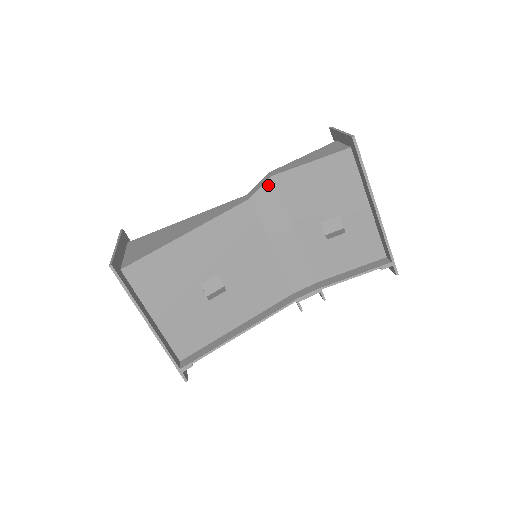
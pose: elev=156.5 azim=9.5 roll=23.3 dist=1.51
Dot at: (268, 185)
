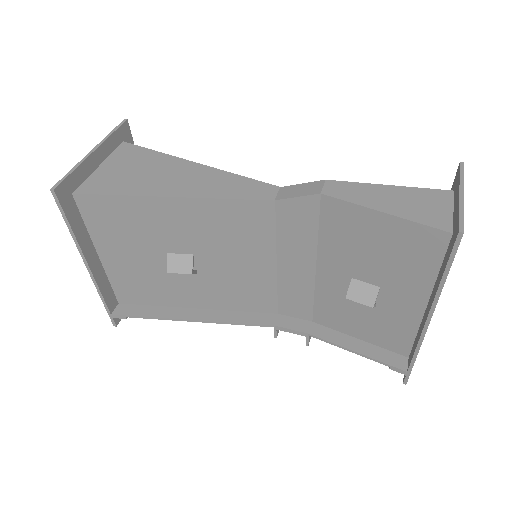
Dot at: (309, 200)
